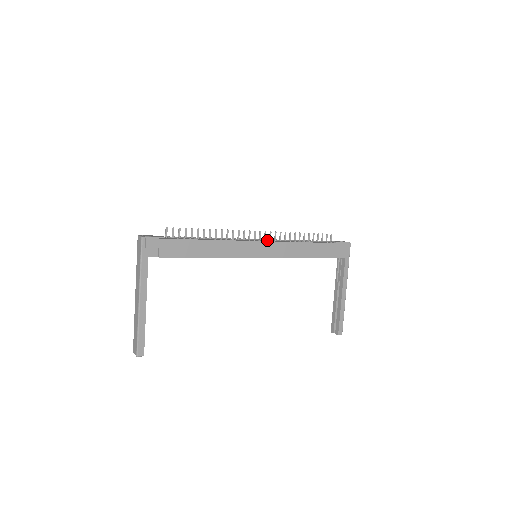
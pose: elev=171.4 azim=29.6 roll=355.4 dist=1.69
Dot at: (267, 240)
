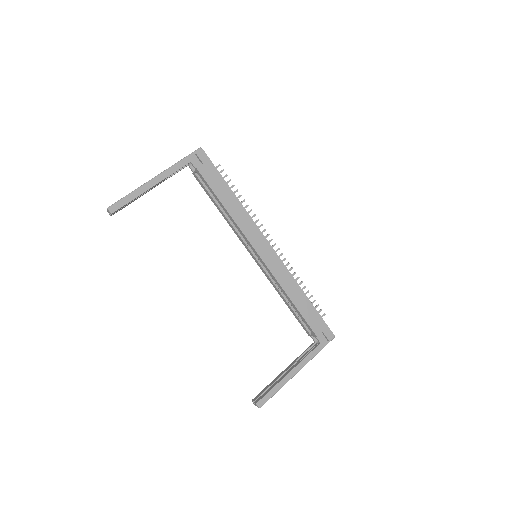
Dot at: occluded
